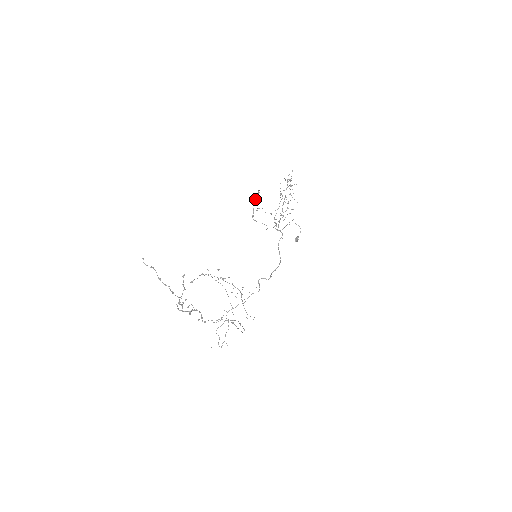
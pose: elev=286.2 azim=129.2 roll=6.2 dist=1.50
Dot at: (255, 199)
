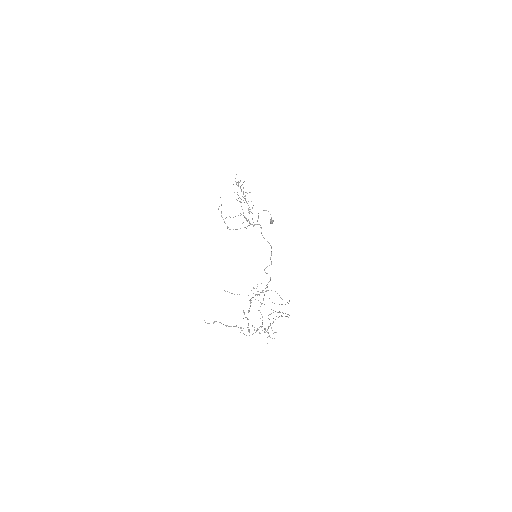
Dot at: occluded
